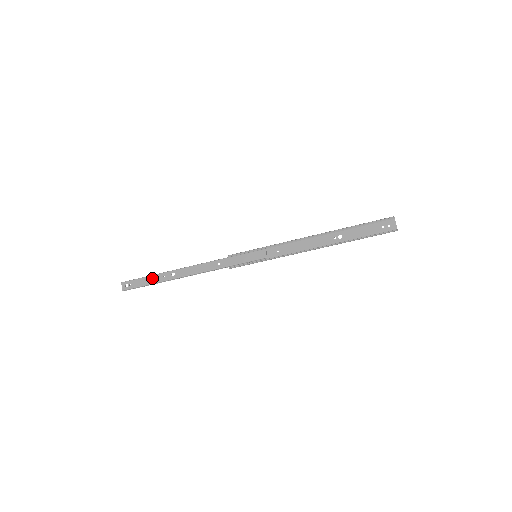
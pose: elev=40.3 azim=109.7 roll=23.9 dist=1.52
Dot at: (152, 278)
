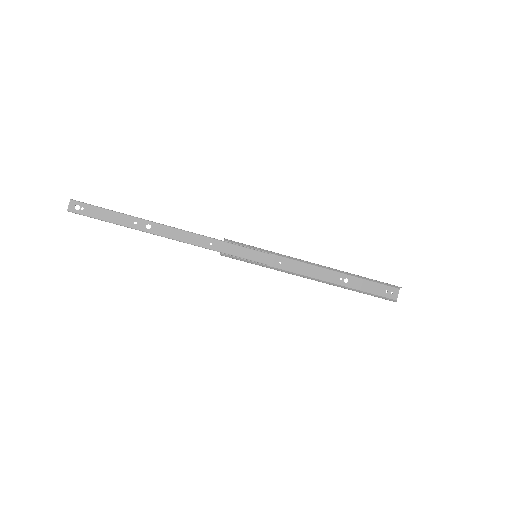
Dot at: (118, 216)
